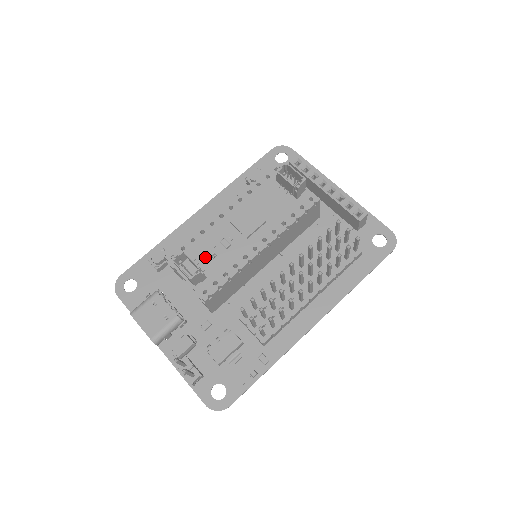
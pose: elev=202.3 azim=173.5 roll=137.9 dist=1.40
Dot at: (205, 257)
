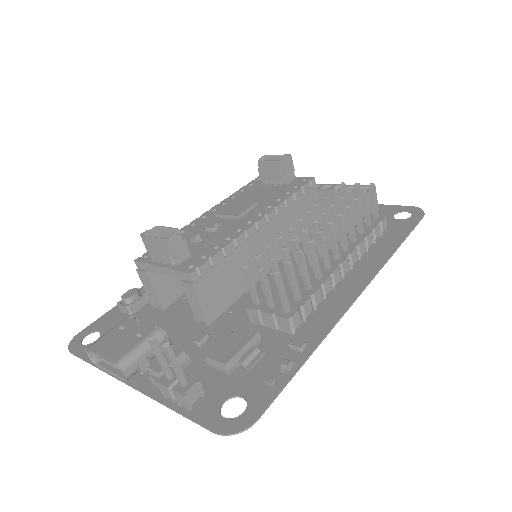
Dot at: (187, 245)
